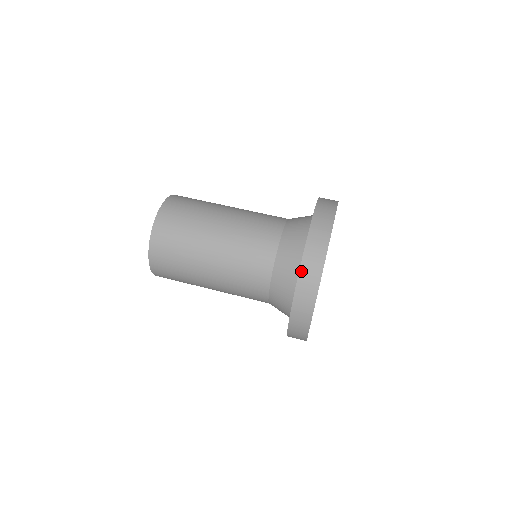
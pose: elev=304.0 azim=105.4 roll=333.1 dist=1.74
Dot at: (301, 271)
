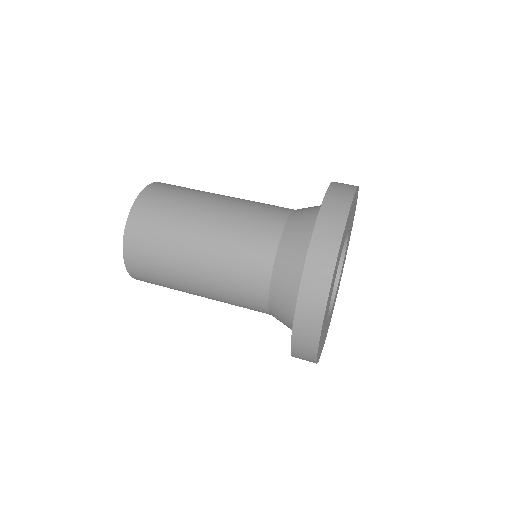
Dot at: (302, 289)
